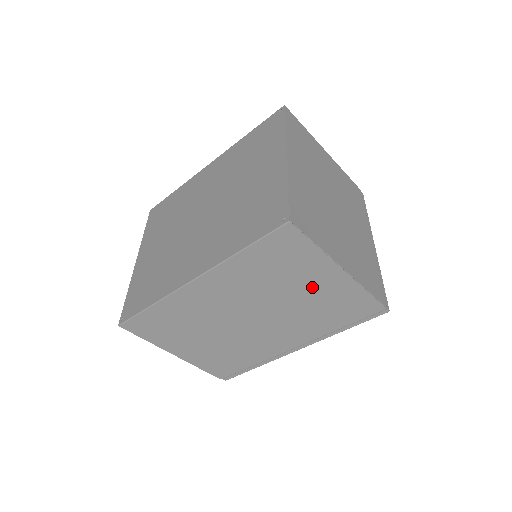
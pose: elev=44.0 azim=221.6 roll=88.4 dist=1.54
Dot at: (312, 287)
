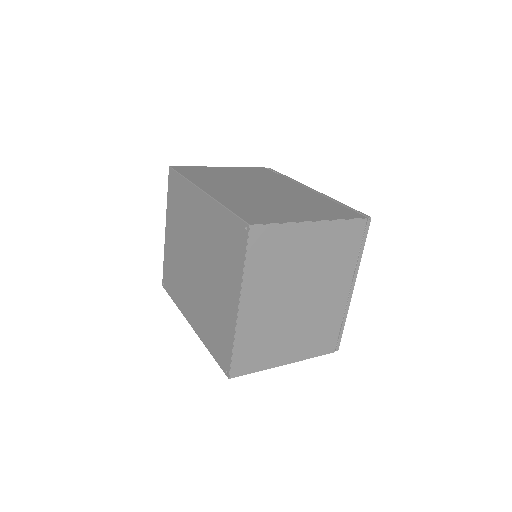
Dot at: occluded
